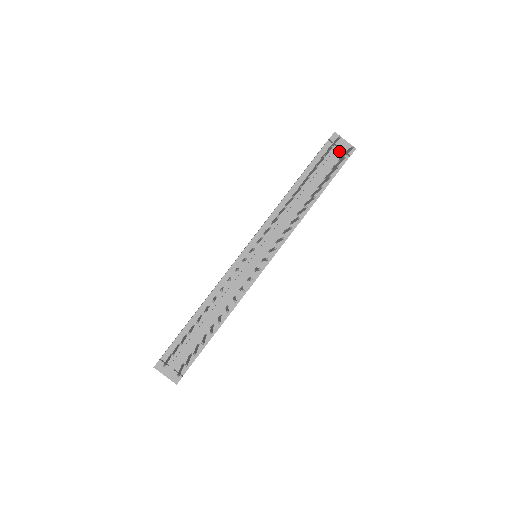
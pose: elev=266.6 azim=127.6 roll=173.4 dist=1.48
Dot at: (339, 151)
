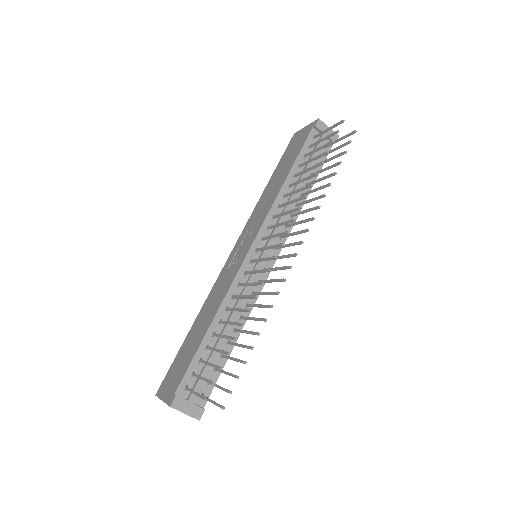
Dot at: occluded
